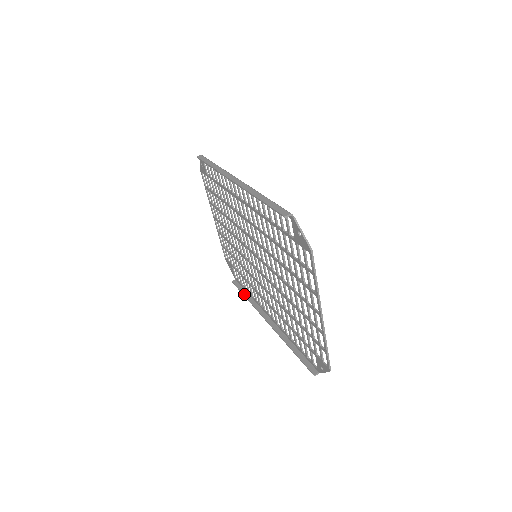
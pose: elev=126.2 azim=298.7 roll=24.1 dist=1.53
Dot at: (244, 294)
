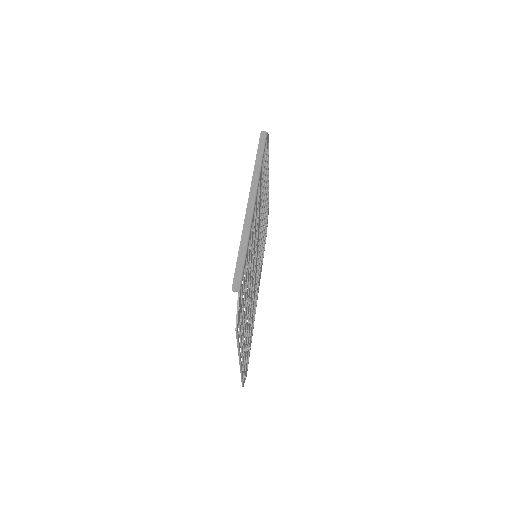
Dot at: occluded
